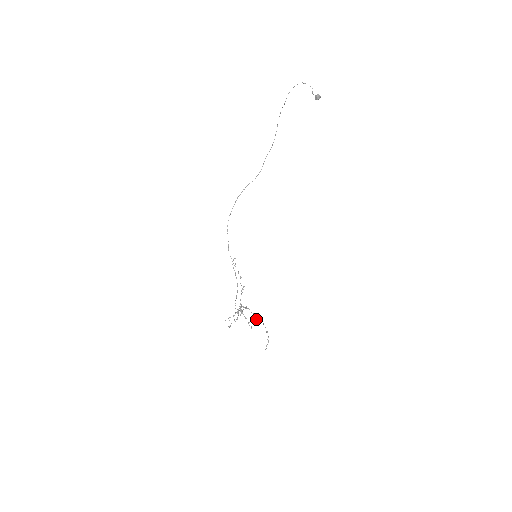
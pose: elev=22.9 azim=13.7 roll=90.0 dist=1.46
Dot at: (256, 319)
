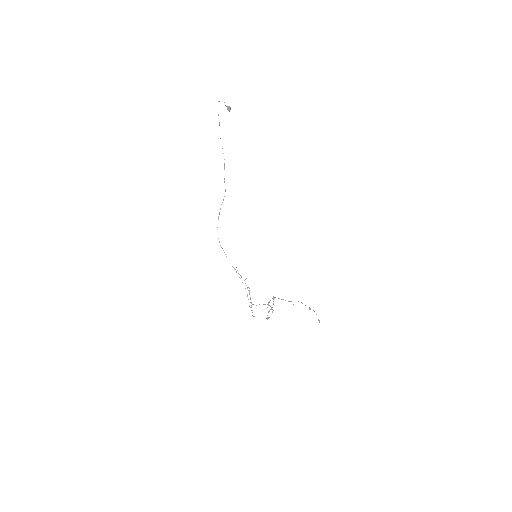
Dot at: occluded
